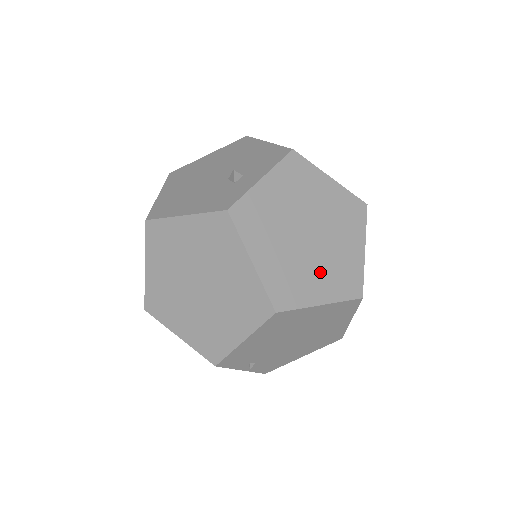
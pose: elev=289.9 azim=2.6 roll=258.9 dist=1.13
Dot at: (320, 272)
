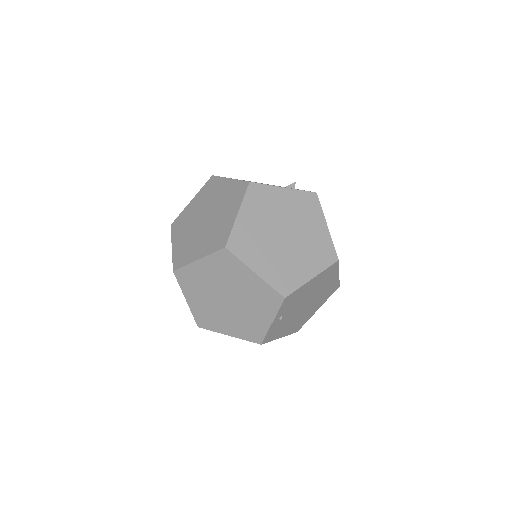
Dot at: occluded
